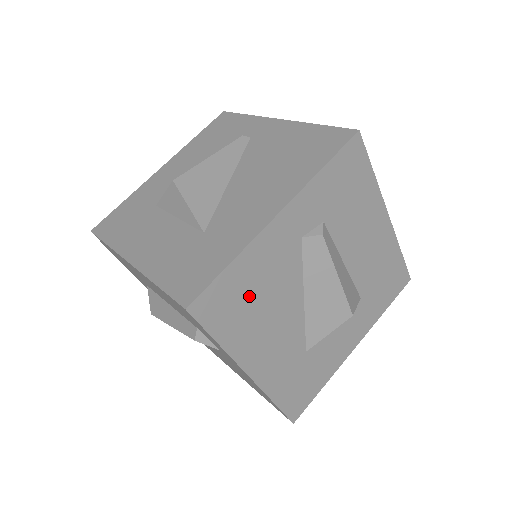
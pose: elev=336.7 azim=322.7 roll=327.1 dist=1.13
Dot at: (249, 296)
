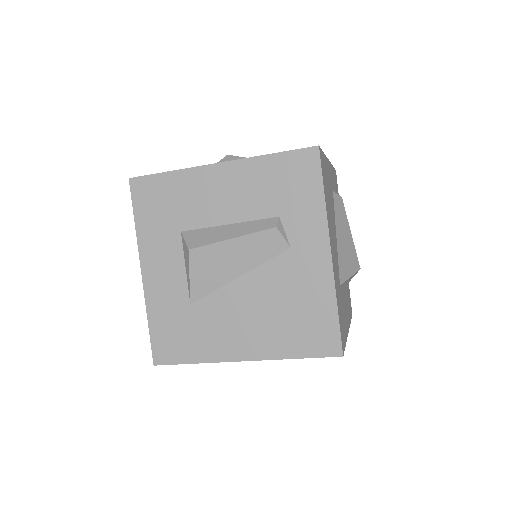
Dot at: (328, 188)
